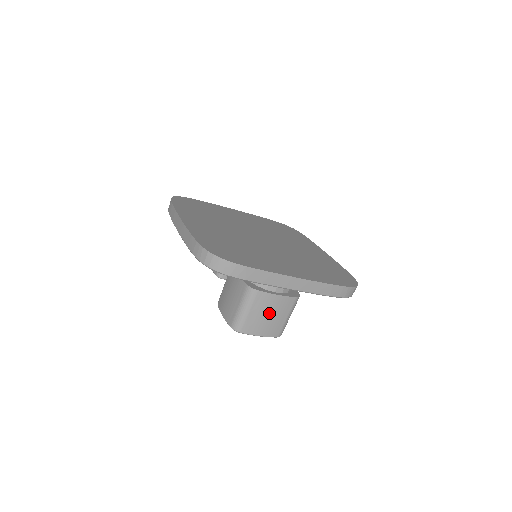
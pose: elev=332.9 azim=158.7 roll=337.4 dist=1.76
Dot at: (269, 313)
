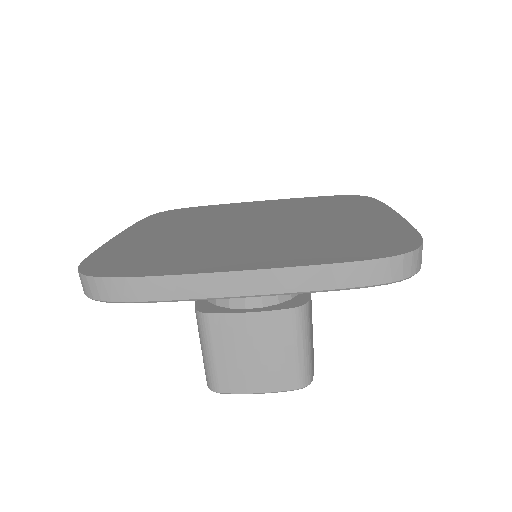
Dot at: (251, 349)
